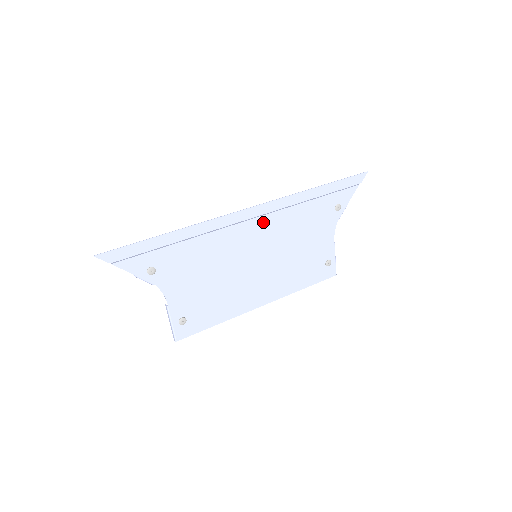
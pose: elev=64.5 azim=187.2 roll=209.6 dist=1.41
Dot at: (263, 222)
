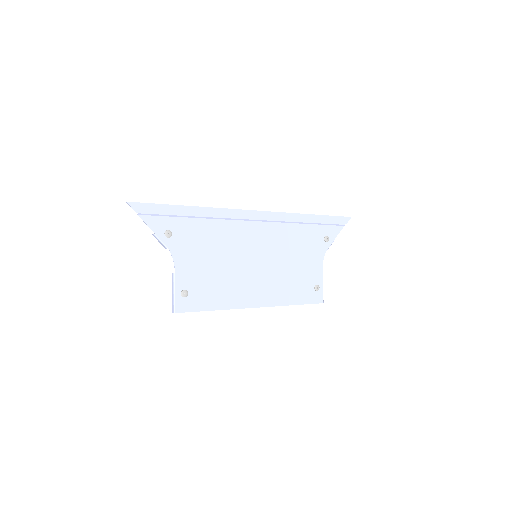
Dot at: (265, 228)
